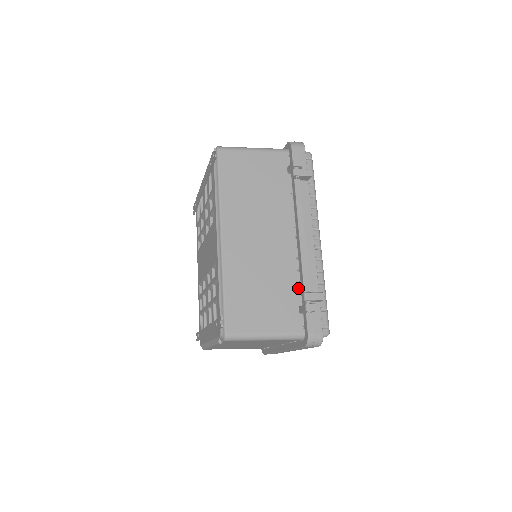
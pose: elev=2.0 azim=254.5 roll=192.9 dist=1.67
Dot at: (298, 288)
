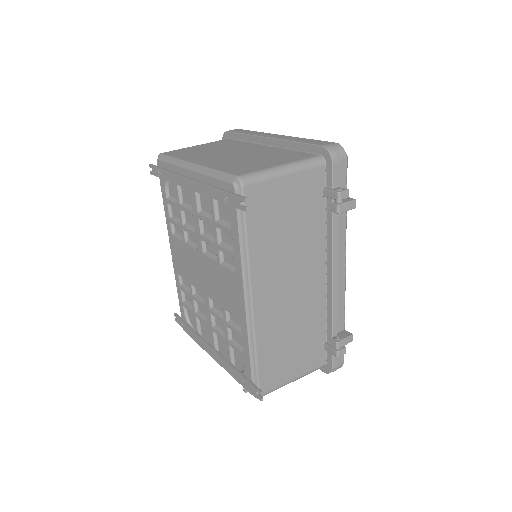
Dot at: (324, 326)
